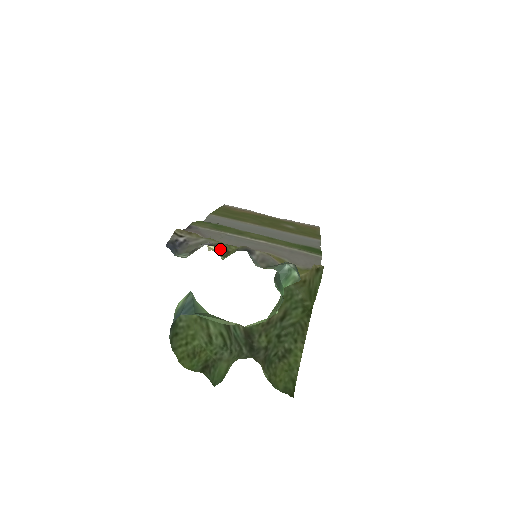
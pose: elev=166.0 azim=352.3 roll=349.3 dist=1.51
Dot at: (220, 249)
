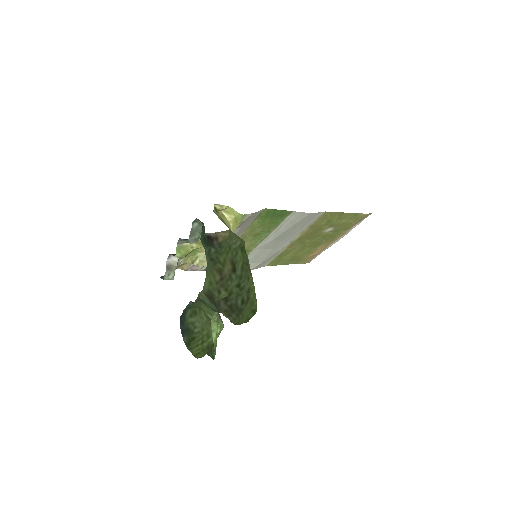
Dot at: occluded
